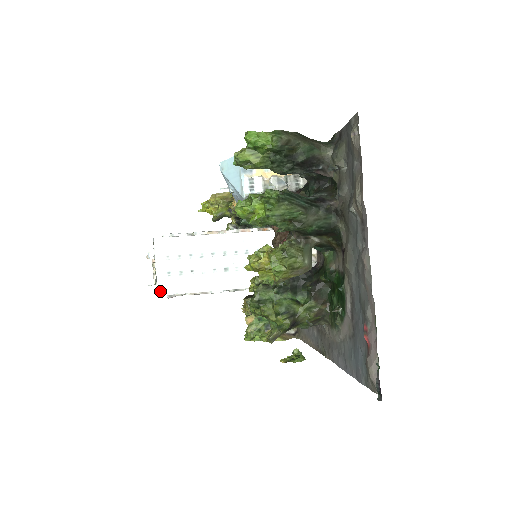
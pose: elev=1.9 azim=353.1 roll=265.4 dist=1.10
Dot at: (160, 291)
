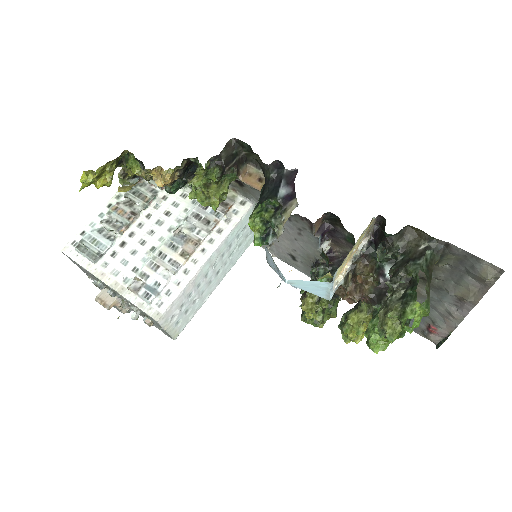
Dot at: (175, 337)
